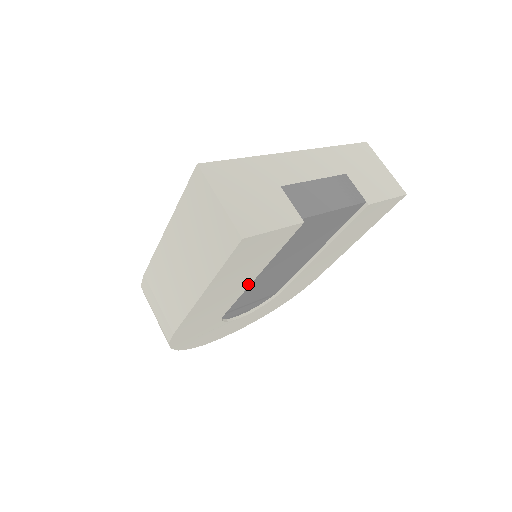
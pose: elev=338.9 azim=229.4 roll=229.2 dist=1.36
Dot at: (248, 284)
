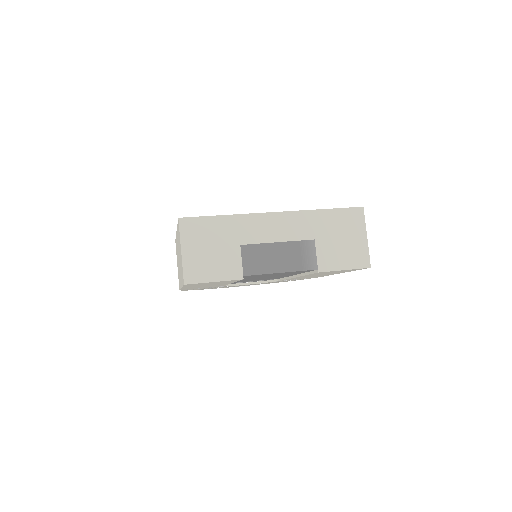
Dot at: occluded
